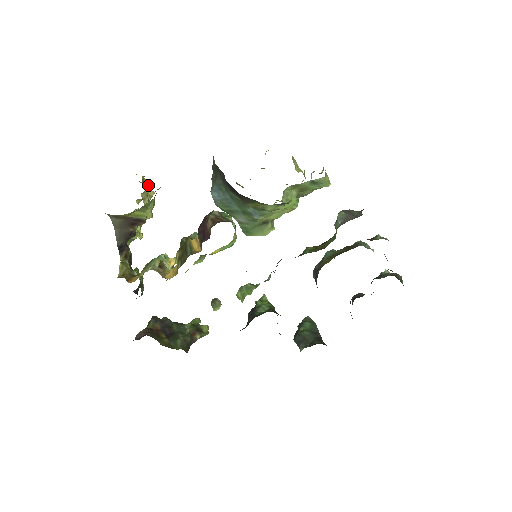
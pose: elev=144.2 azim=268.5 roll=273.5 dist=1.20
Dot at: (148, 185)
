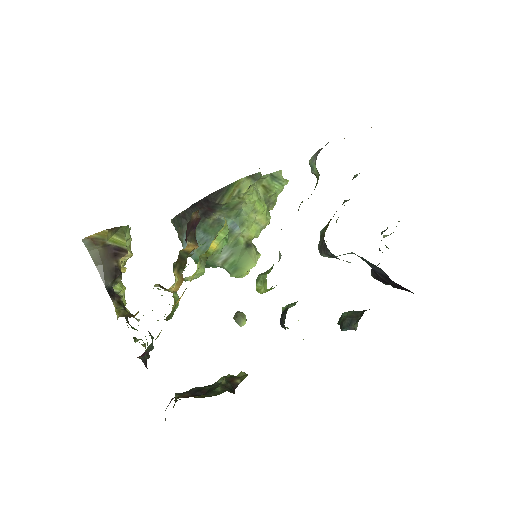
Dot at: occluded
